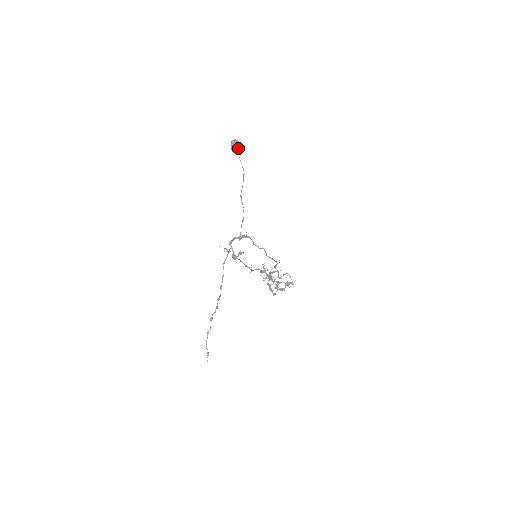
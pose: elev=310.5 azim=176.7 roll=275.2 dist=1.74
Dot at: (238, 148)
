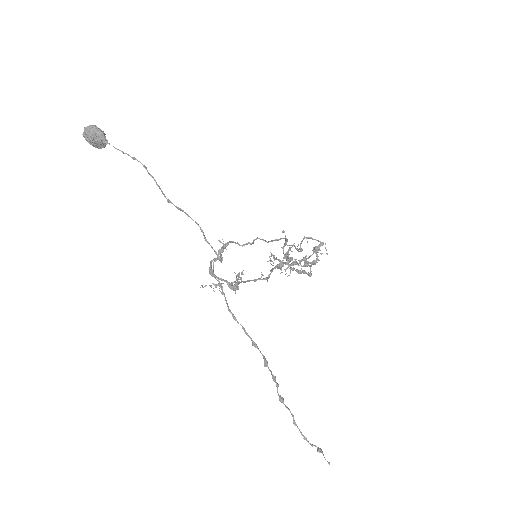
Dot at: (101, 136)
